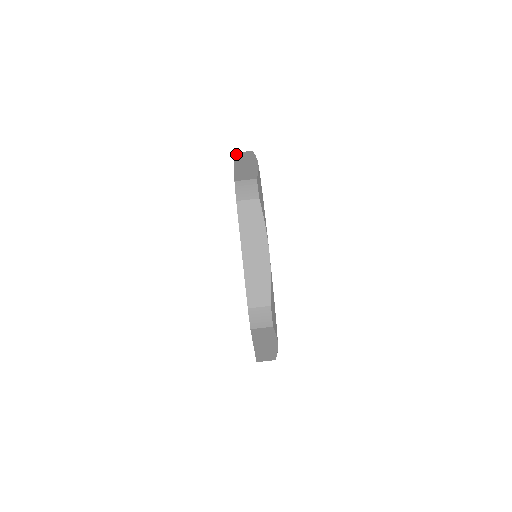
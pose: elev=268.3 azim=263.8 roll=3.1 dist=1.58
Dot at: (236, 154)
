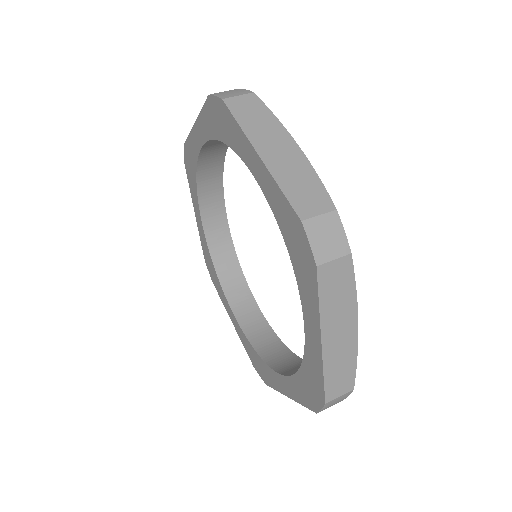
Dot at: occluded
